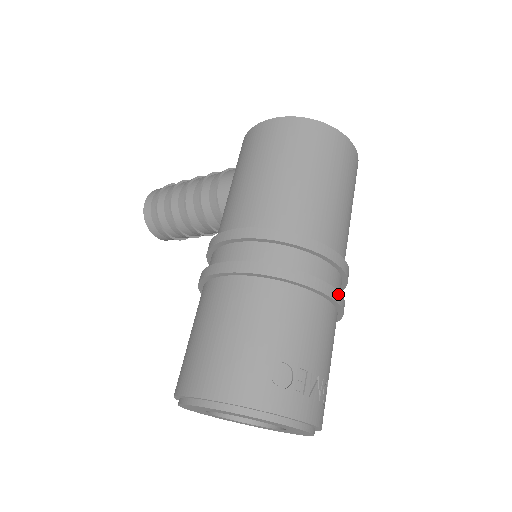
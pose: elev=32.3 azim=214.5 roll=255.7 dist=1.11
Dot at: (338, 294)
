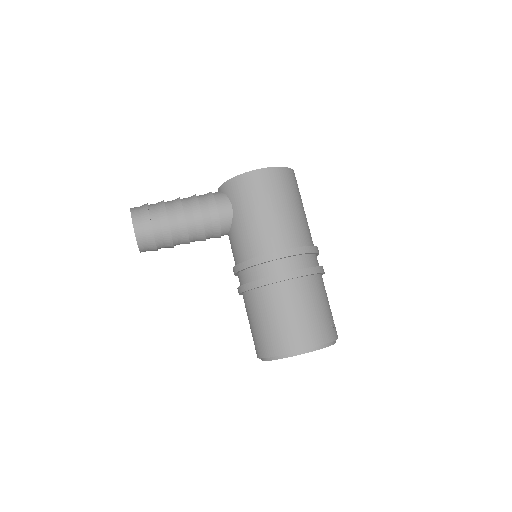
Dot at: occluded
